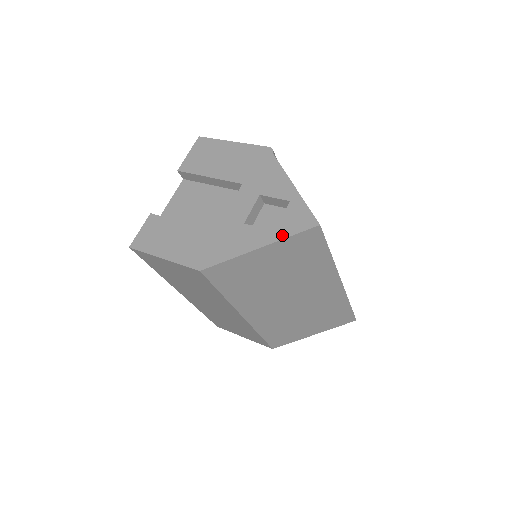
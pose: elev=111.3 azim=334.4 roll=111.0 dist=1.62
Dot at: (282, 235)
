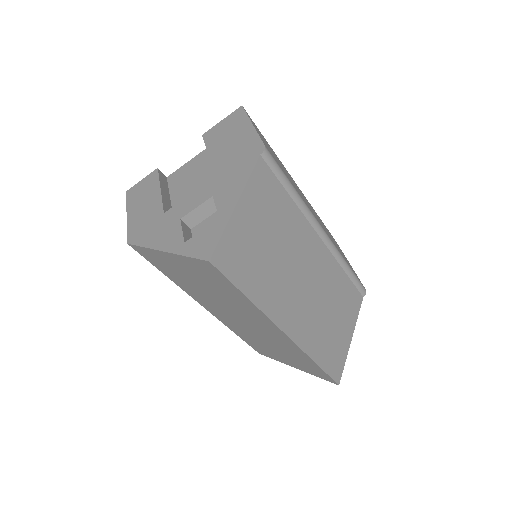
Dot at: (183, 250)
